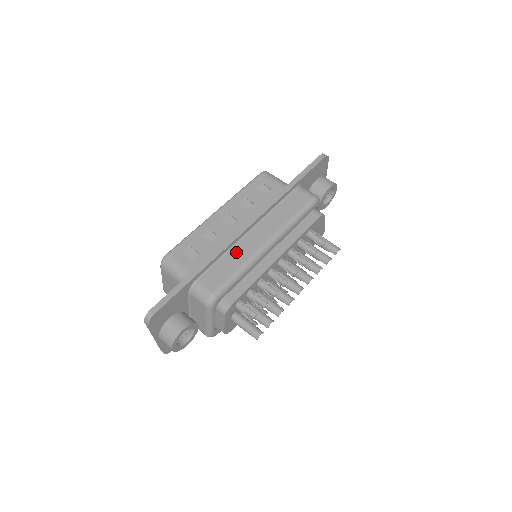
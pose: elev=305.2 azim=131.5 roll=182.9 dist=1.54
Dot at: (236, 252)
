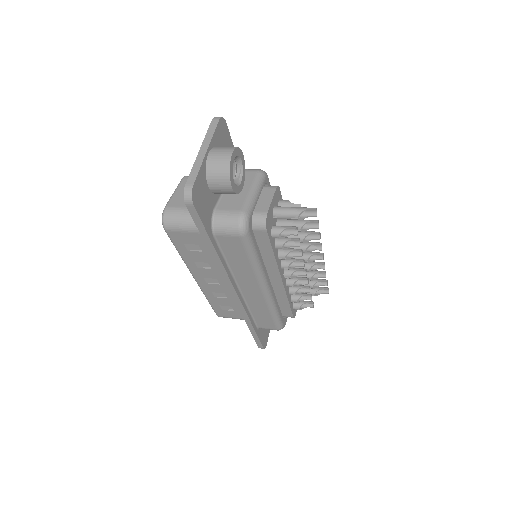
Dot at: occluded
